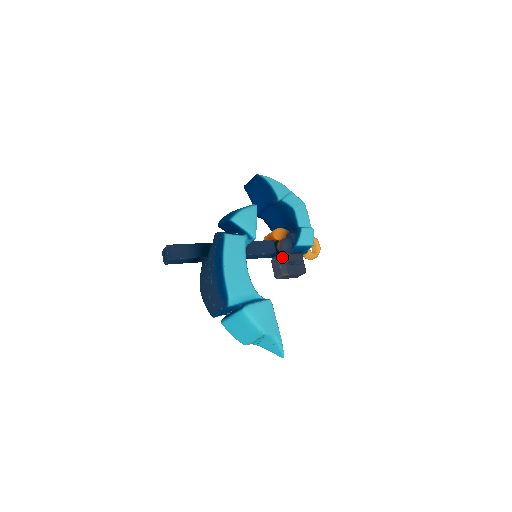
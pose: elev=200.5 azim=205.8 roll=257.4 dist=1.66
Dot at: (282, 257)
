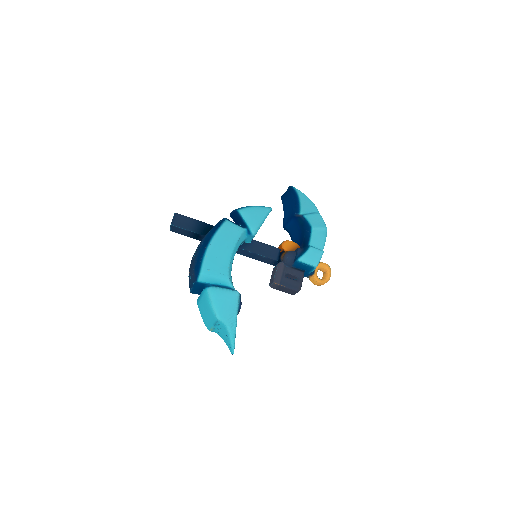
Dot at: (281, 267)
